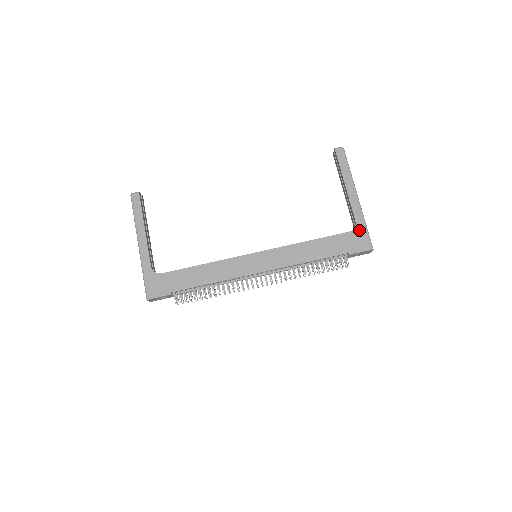
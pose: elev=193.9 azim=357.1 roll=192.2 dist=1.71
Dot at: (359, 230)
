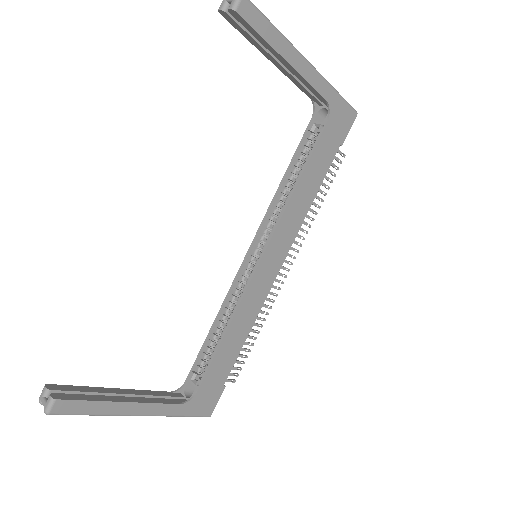
Dot at: (335, 107)
